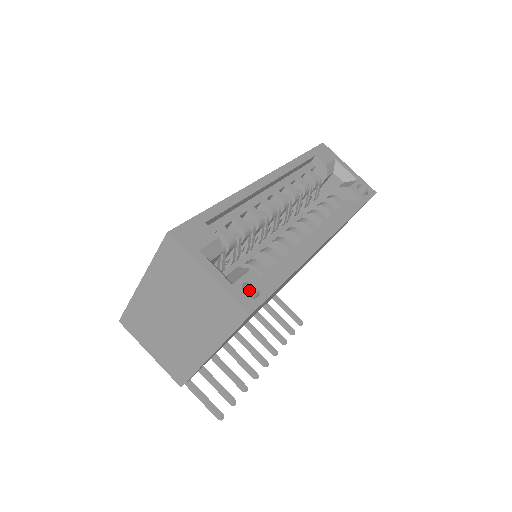
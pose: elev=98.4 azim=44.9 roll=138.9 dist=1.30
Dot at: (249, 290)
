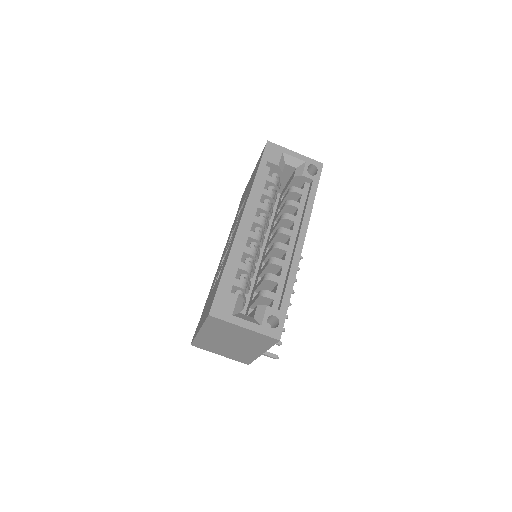
Dot at: (271, 318)
